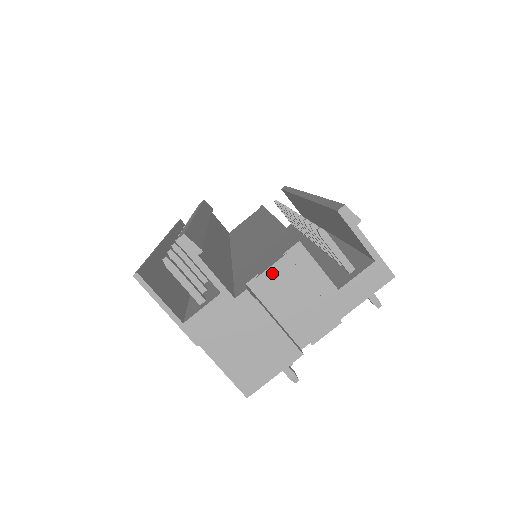
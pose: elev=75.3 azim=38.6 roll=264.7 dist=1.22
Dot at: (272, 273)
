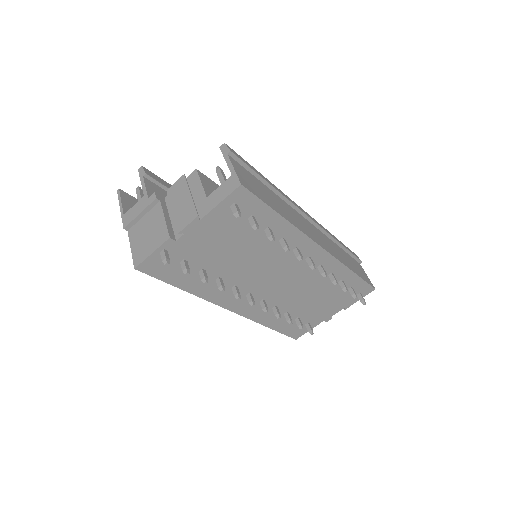
Dot at: (174, 187)
